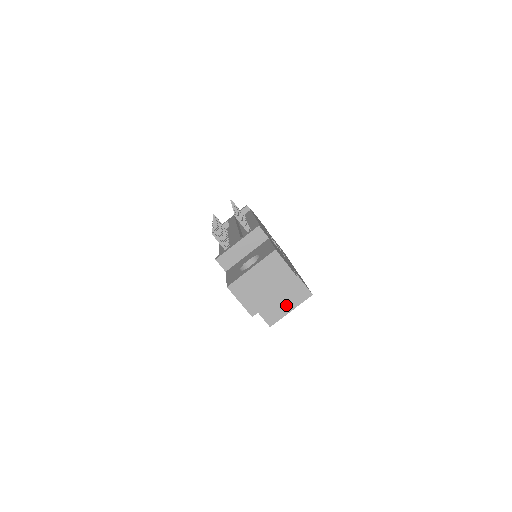
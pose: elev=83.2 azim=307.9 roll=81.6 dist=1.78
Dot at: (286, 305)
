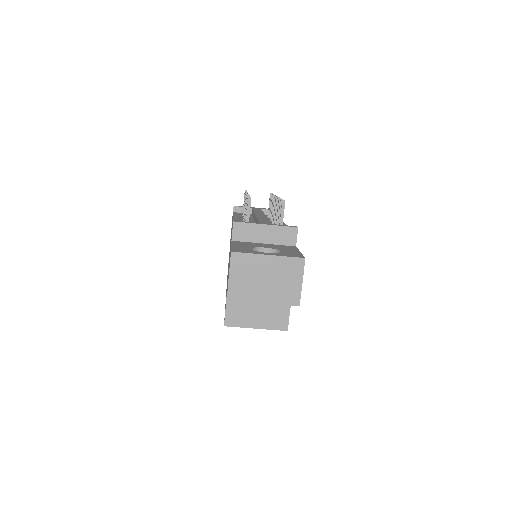
Dot at: (257, 319)
